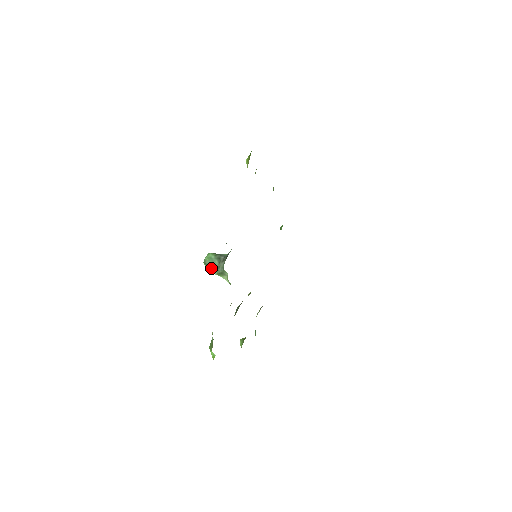
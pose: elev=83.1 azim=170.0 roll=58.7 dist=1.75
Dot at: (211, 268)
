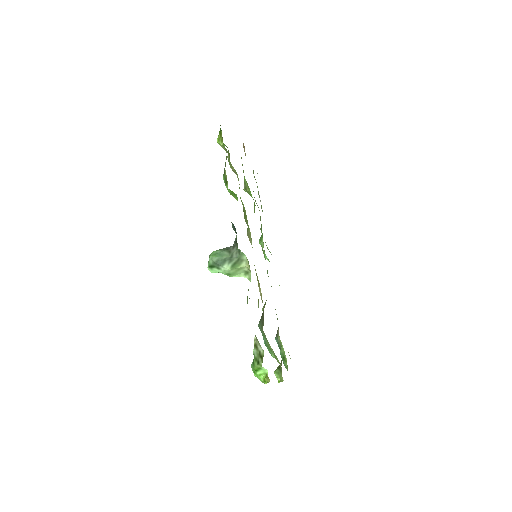
Dot at: (222, 264)
